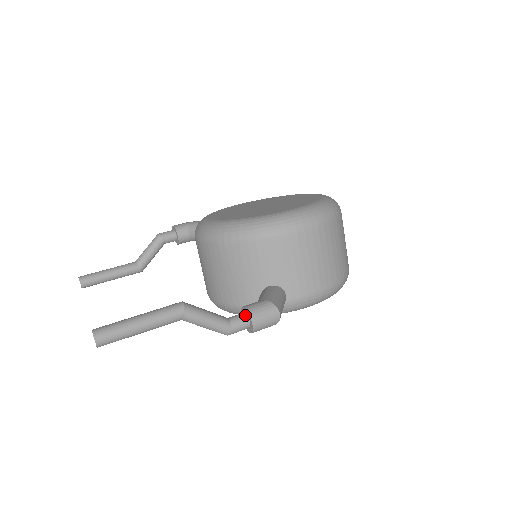
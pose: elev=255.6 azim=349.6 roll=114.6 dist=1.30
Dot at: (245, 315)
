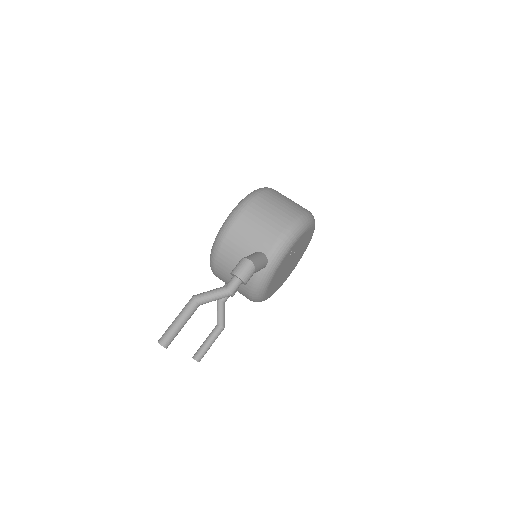
Dot at: (233, 277)
